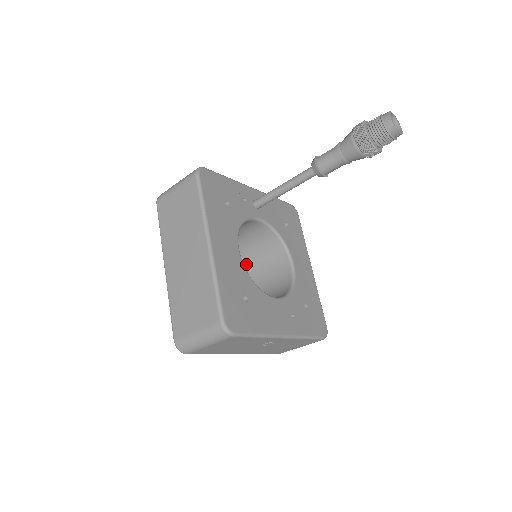
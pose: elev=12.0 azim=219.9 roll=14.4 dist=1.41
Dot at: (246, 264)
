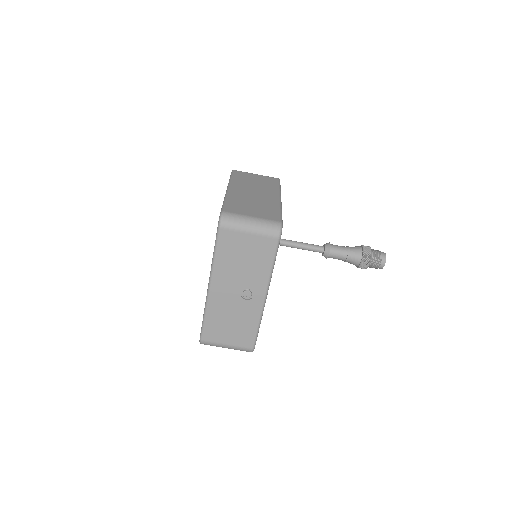
Dot at: occluded
